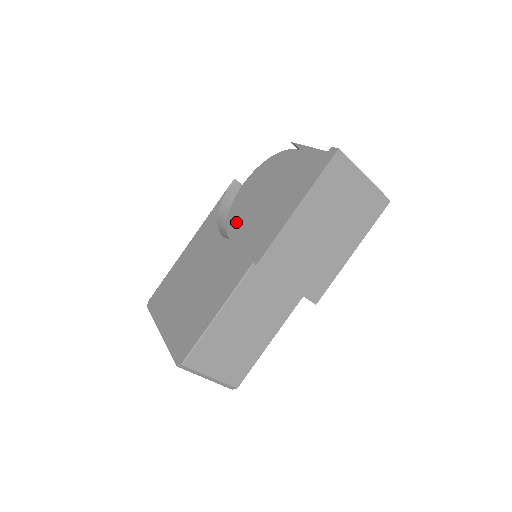
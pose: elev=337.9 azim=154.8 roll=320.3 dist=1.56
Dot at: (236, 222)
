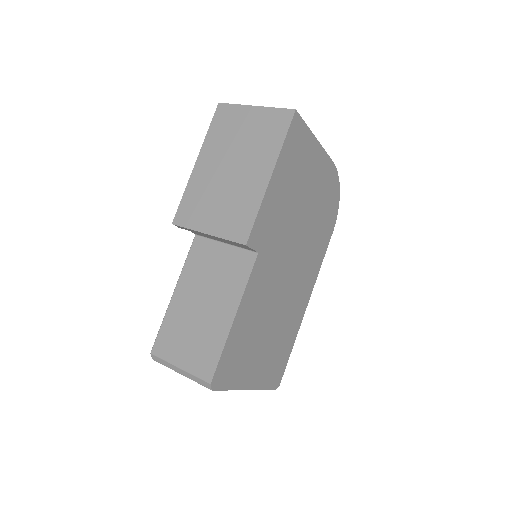
Dot at: occluded
